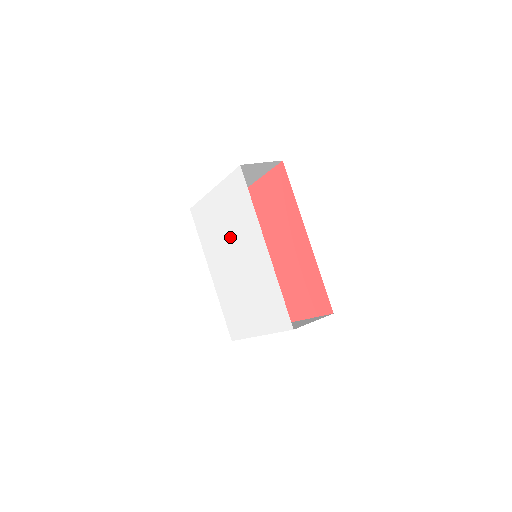
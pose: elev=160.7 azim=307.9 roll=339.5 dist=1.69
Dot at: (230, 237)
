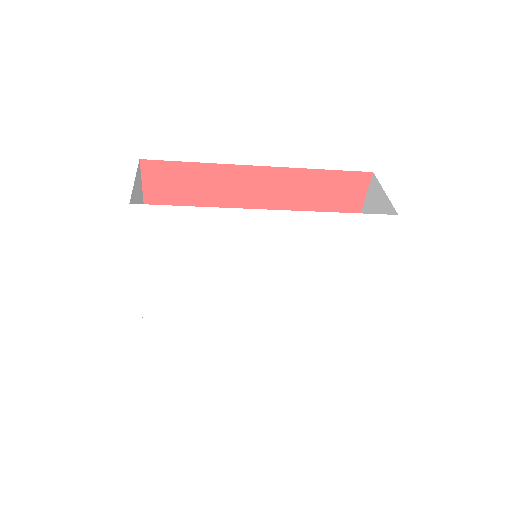
Dot at: (222, 276)
